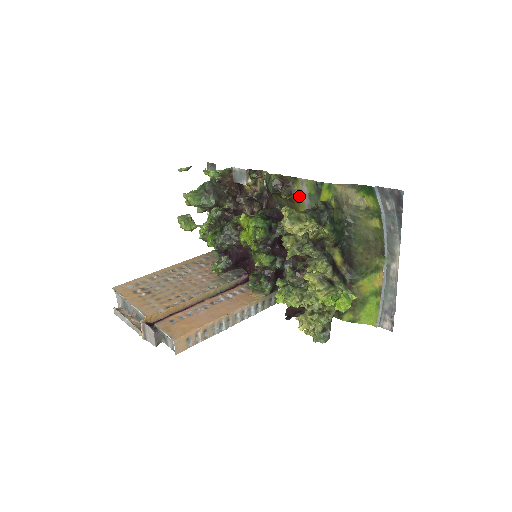
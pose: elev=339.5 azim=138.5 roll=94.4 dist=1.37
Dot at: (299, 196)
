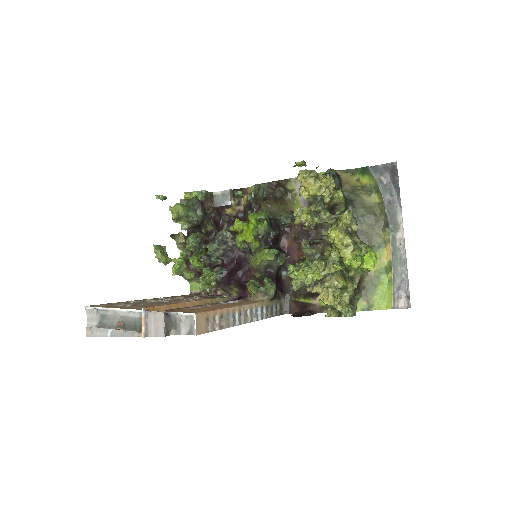
Dot at: (293, 195)
